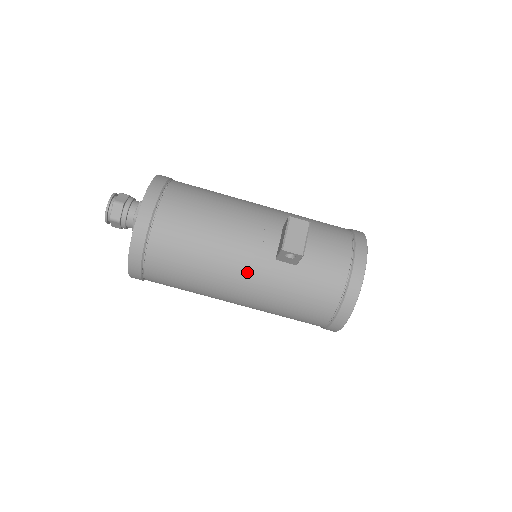
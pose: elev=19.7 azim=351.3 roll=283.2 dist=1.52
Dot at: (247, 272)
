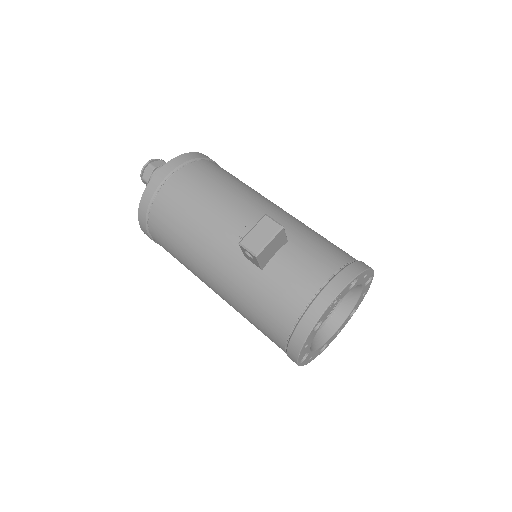
Dot at: (217, 260)
